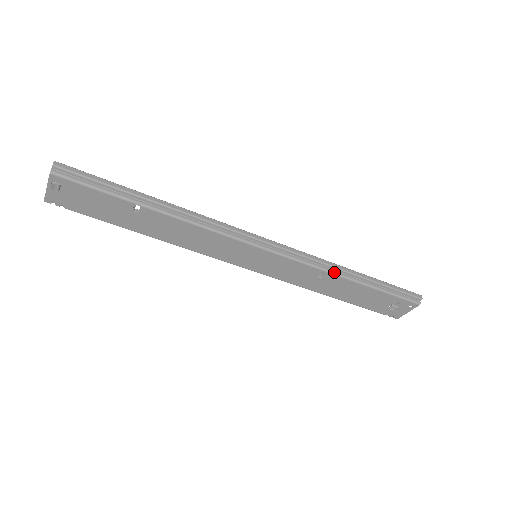
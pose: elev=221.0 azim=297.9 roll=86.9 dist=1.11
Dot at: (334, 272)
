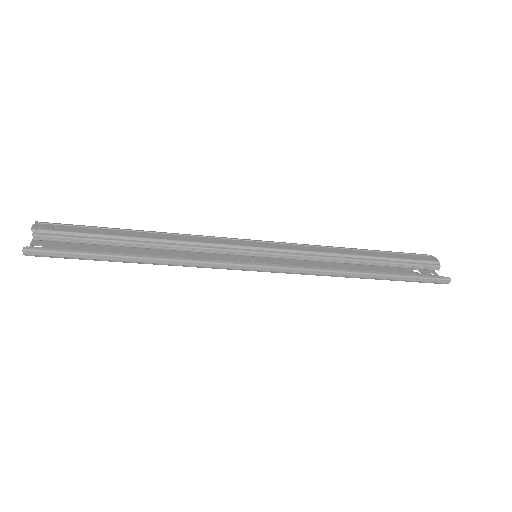
Dot at: (339, 276)
